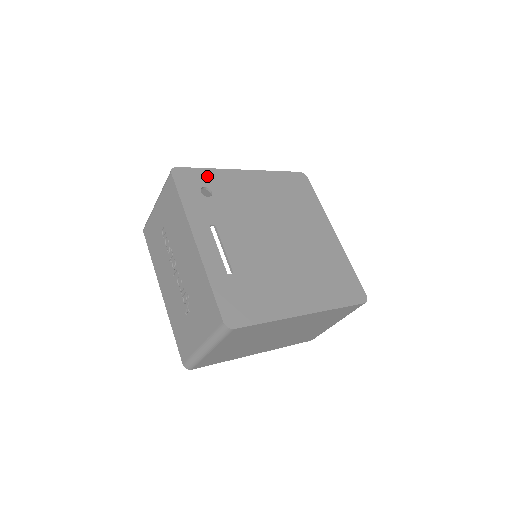
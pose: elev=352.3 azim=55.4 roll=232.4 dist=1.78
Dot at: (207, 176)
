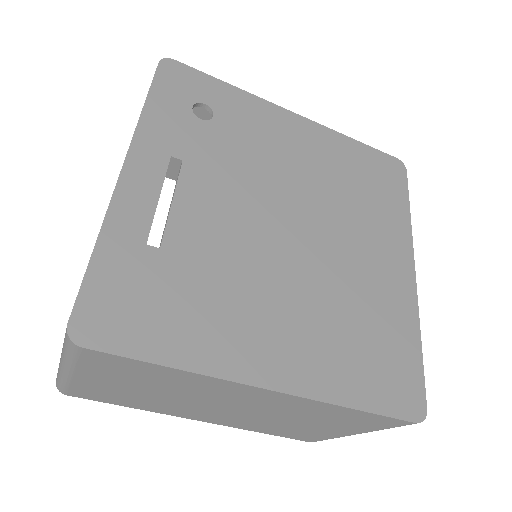
Dot at: (221, 93)
